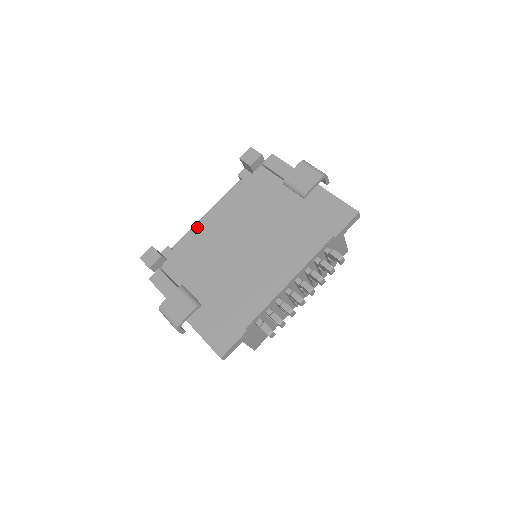
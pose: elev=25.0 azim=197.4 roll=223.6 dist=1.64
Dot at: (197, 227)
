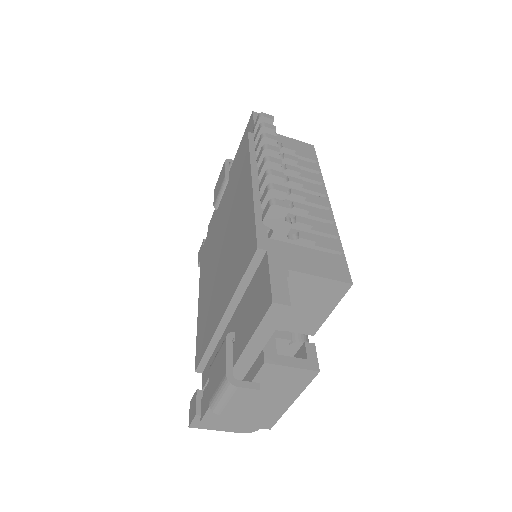
Dot at: (197, 324)
